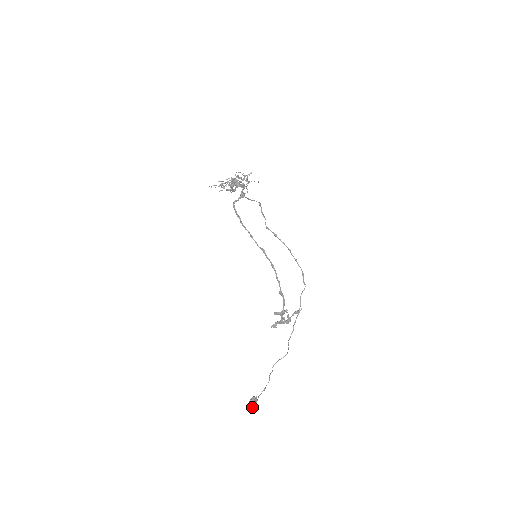
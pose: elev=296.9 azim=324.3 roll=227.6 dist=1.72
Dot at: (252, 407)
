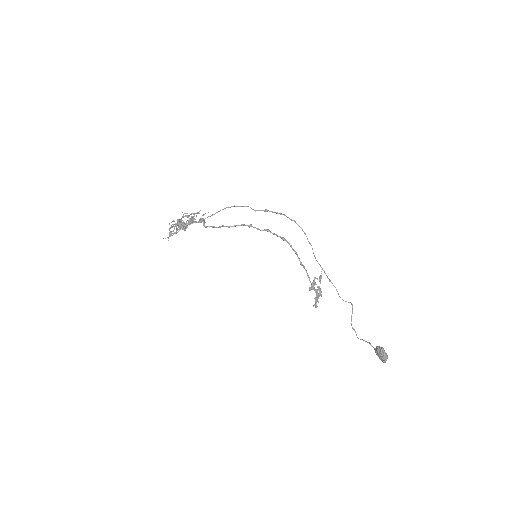
Dot at: (385, 352)
